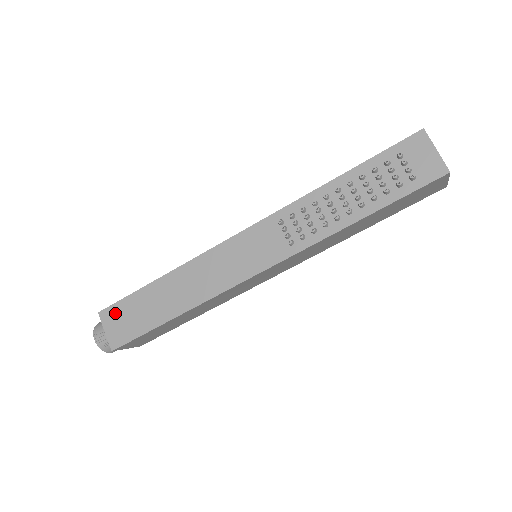
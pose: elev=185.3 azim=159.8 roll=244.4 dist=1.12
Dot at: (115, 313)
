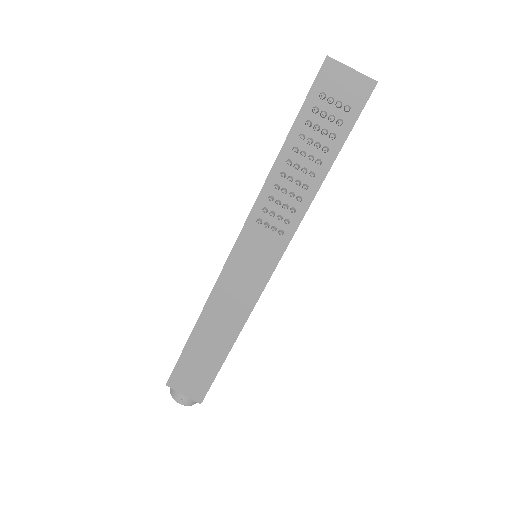
Dot at: (180, 377)
